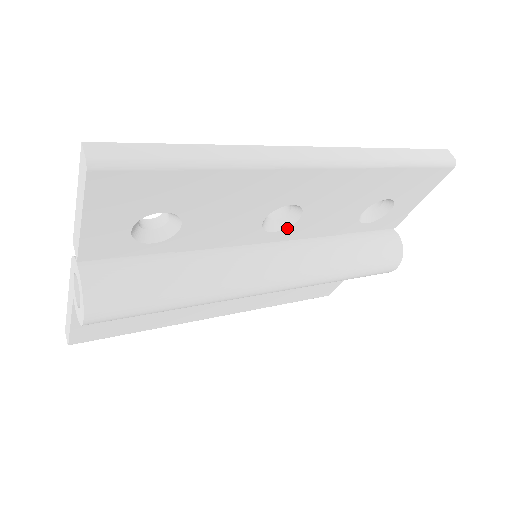
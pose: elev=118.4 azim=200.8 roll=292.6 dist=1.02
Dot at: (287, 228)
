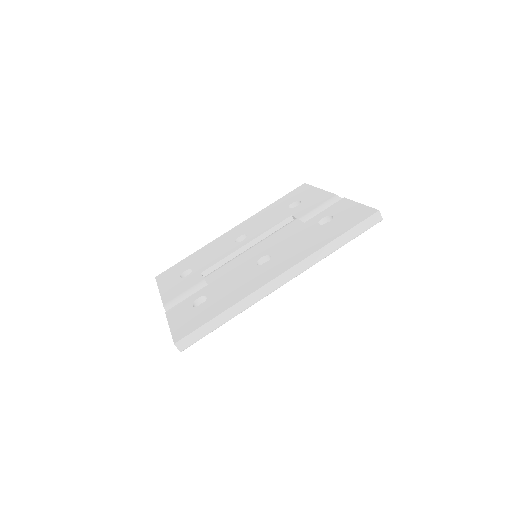
Dot at: occluded
